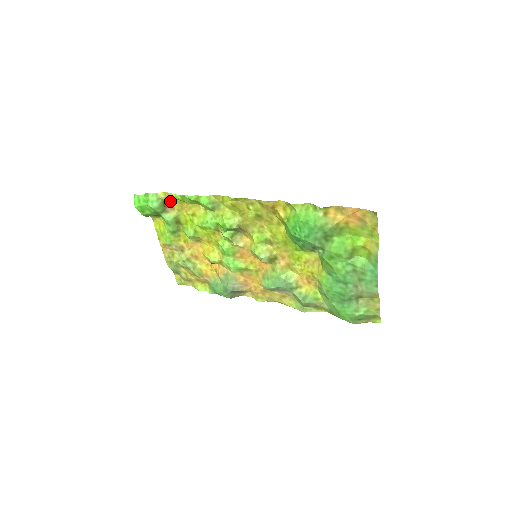
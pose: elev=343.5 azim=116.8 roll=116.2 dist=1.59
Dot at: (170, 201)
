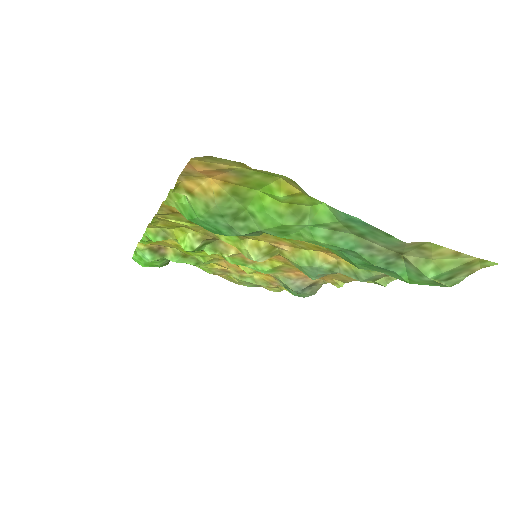
Dot at: (154, 245)
